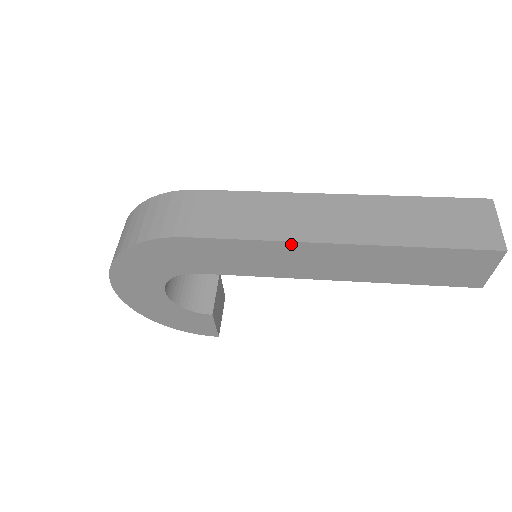
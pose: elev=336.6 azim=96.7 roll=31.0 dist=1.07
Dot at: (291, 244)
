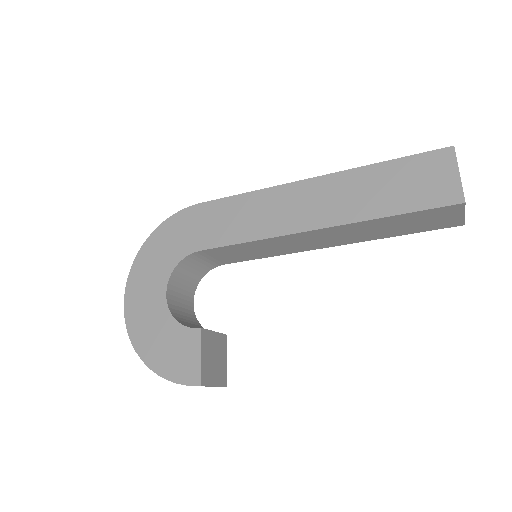
Dot at: (275, 189)
